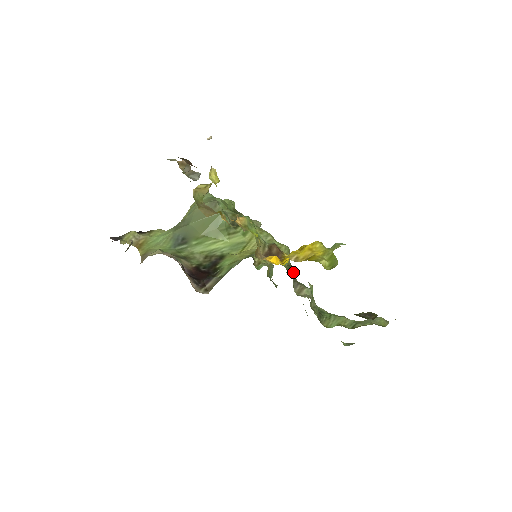
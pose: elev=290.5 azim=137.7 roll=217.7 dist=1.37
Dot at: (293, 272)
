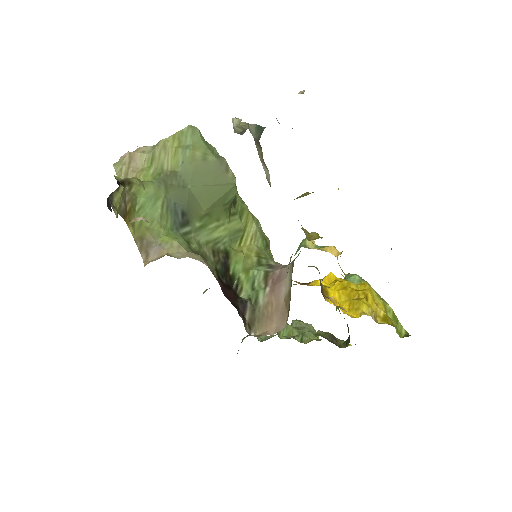
Dot at: occluded
